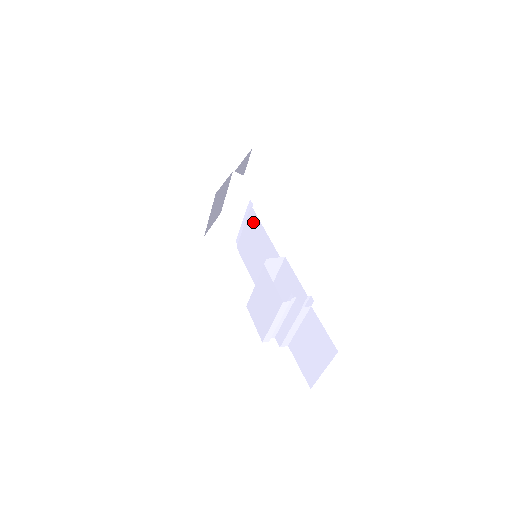
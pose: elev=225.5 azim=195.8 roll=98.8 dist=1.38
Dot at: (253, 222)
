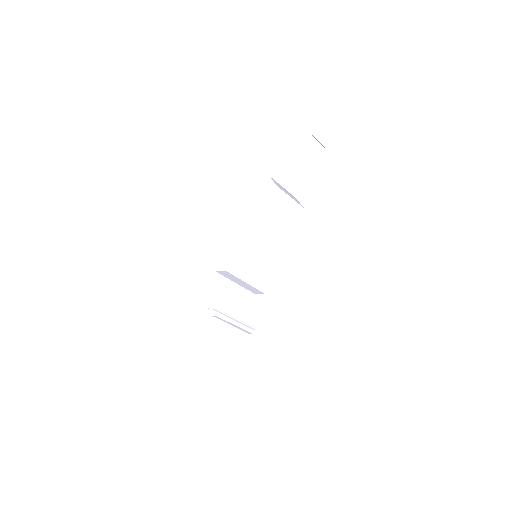
Dot at: occluded
